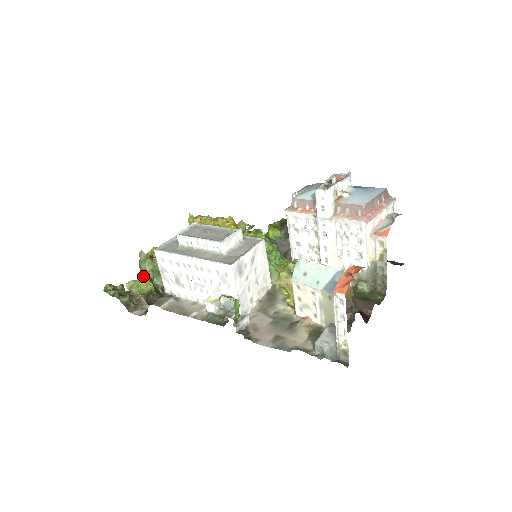
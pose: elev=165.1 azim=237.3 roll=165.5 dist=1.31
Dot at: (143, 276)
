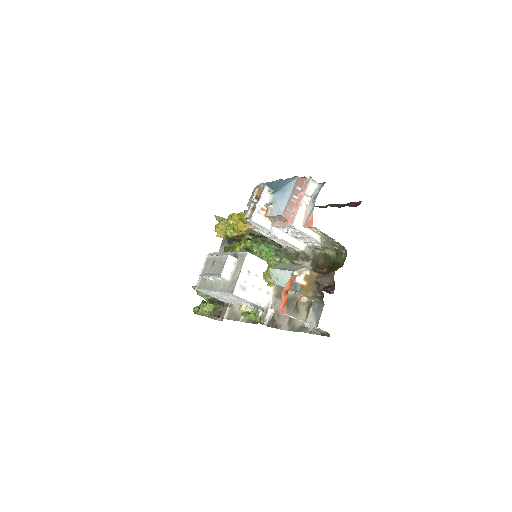
Dot at: (205, 299)
